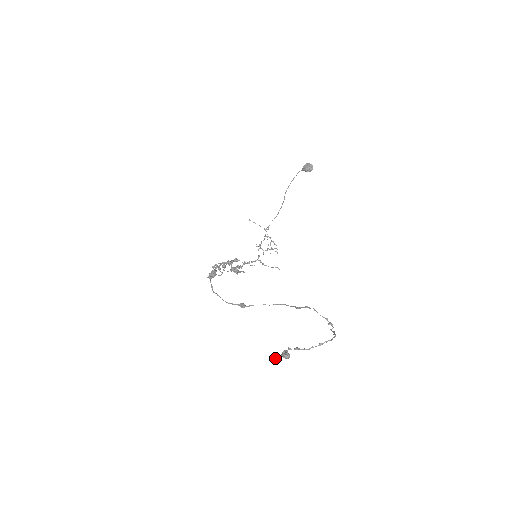
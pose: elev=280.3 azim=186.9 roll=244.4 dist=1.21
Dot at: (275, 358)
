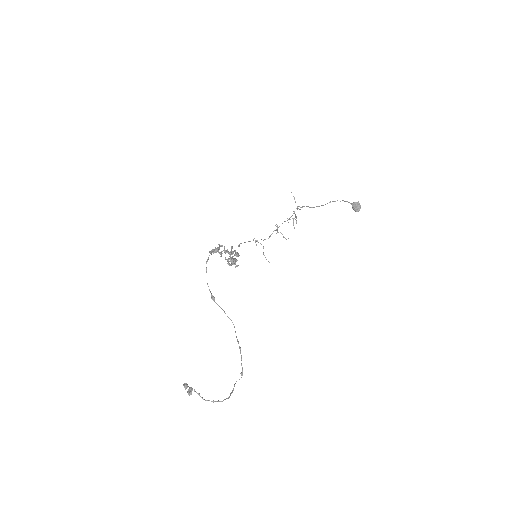
Dot at: (184, 387)
